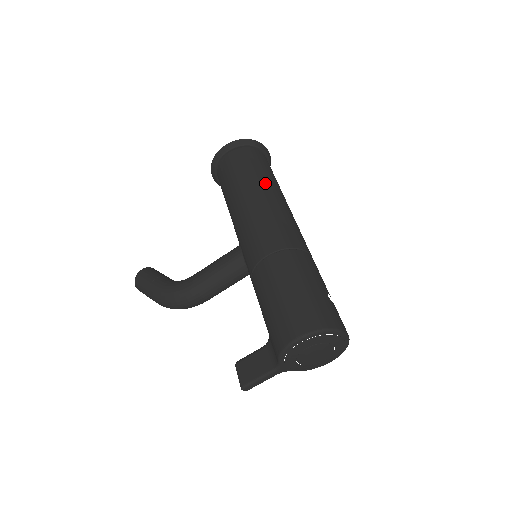
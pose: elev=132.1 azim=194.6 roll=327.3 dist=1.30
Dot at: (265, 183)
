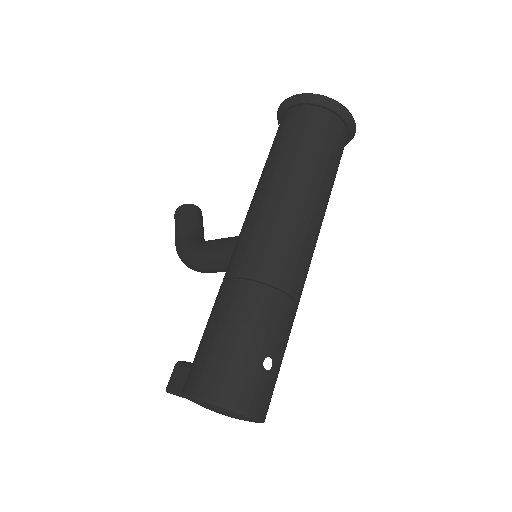
Dot at: (299, 172)
